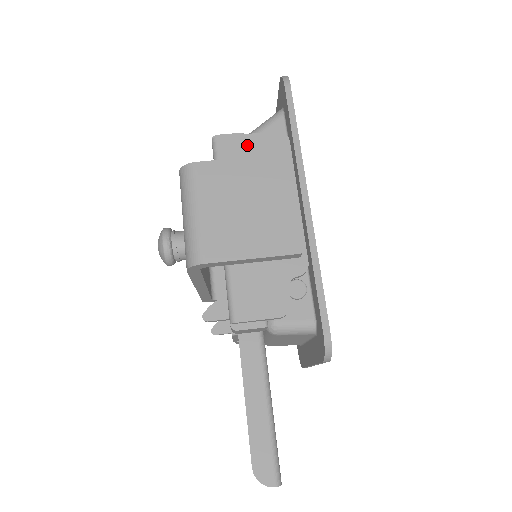
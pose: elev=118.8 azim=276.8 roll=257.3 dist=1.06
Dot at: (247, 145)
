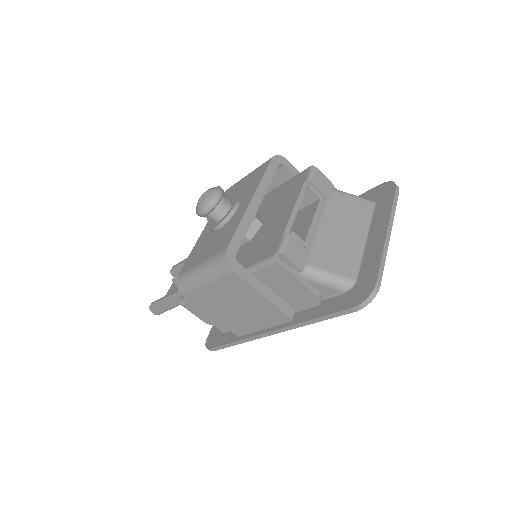
Dot at: (289, 282)
